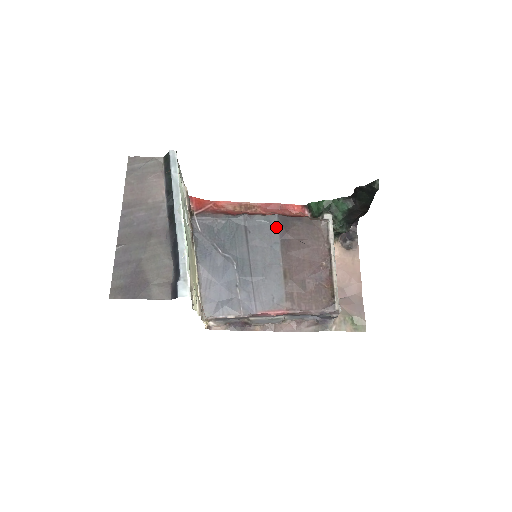
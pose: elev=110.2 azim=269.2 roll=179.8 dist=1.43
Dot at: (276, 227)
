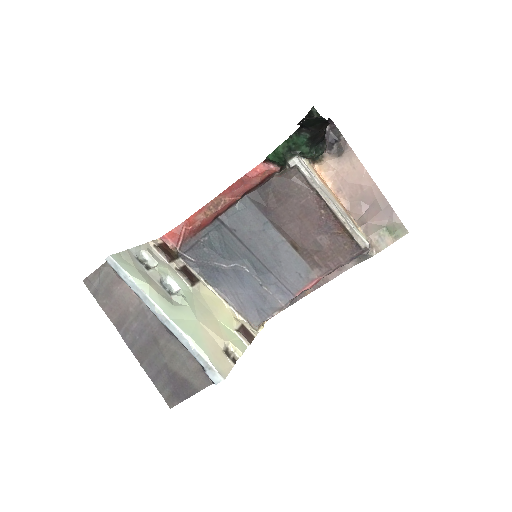
Dot at: (254, 208)
